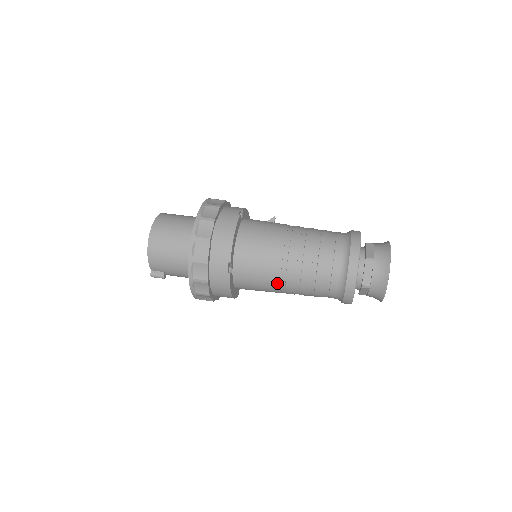
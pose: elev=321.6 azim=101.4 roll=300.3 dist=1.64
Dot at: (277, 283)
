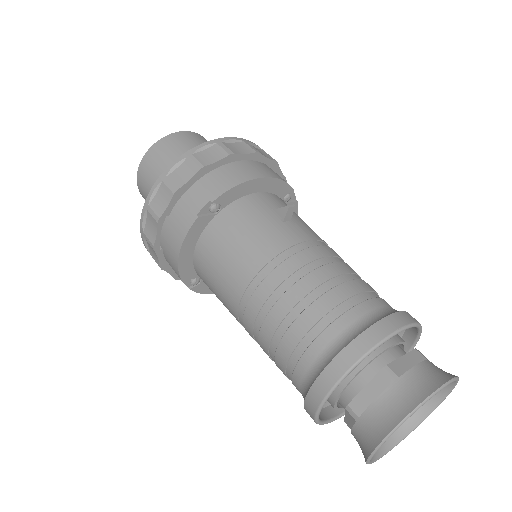
Dot at: occluded
